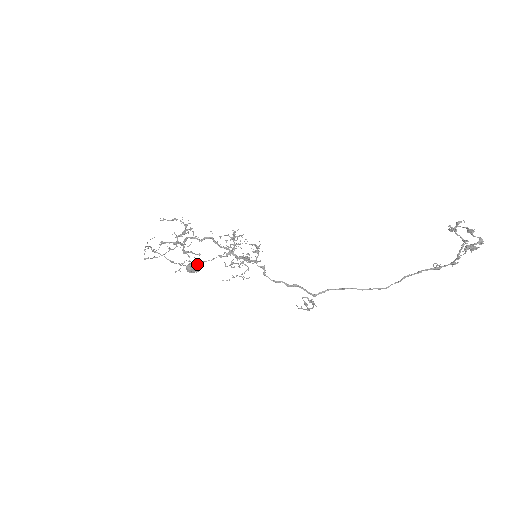
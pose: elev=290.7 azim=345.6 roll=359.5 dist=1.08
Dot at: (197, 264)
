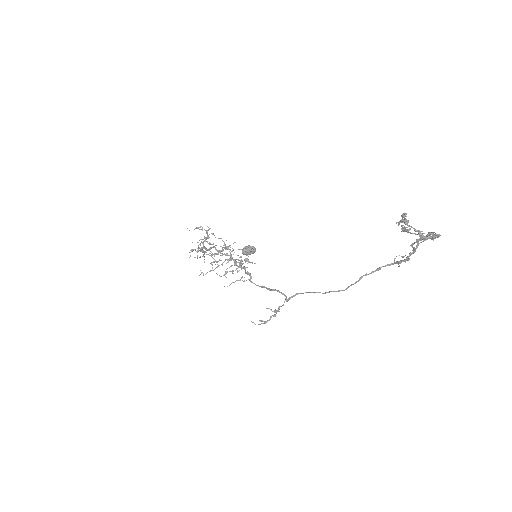
Dot at: (250, 247)
